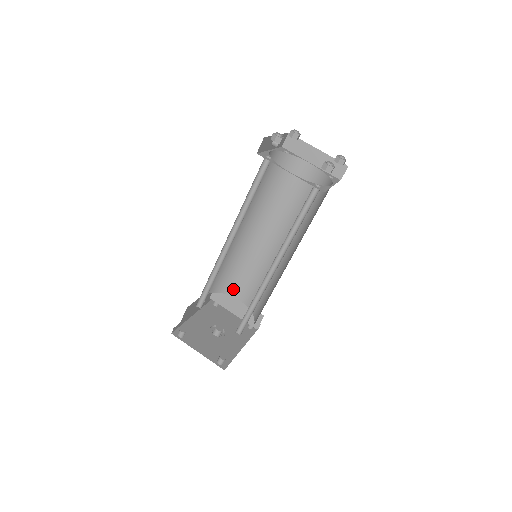
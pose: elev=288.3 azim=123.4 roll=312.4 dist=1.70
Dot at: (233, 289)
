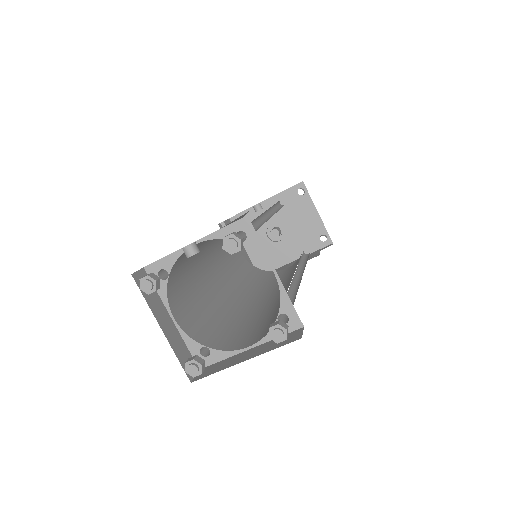
Dot at: occluded
